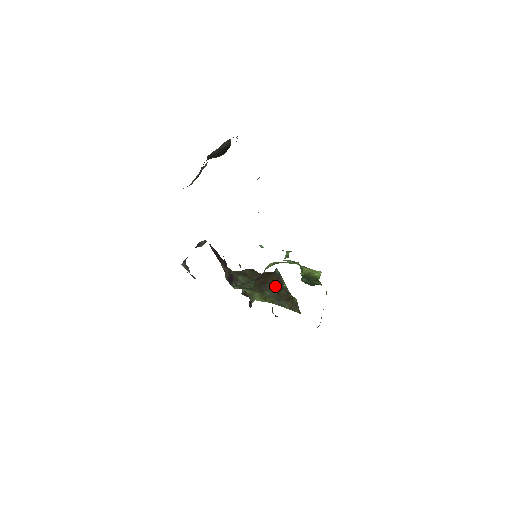
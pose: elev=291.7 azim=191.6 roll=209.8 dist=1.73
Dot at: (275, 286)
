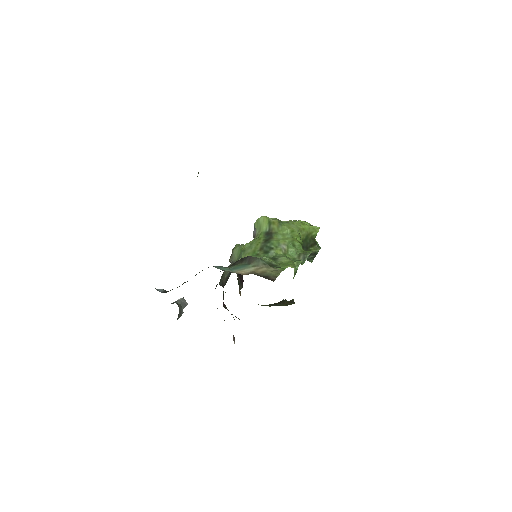
Dot at: occluded
